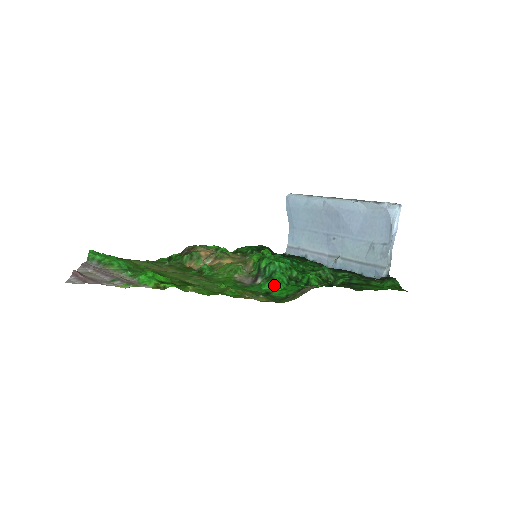
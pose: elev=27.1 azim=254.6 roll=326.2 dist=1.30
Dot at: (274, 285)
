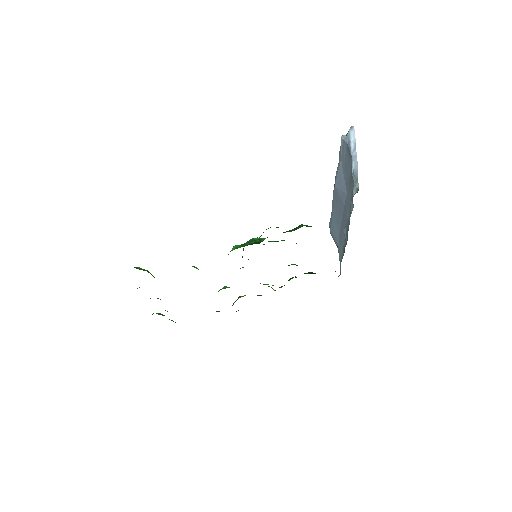
Dot at: (232, 248)
